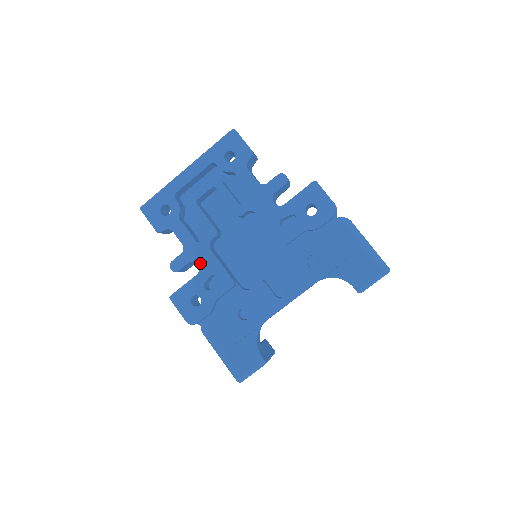
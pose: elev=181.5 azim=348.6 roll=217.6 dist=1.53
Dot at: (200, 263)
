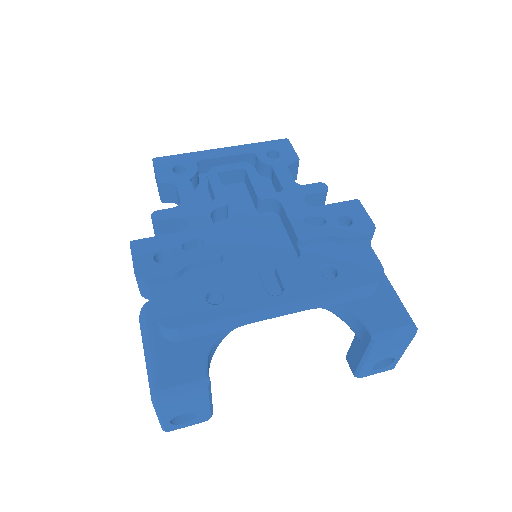
Dot at: (191, 223)
